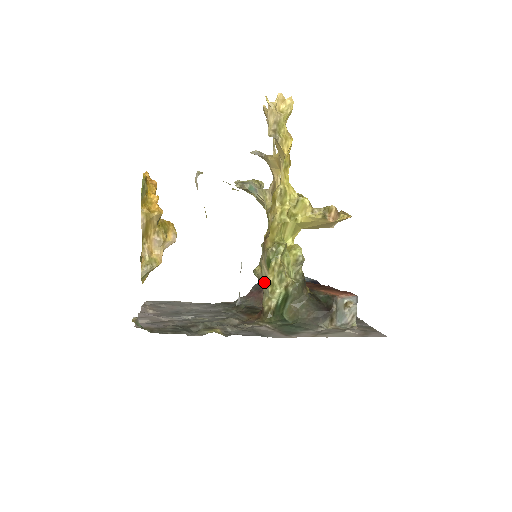
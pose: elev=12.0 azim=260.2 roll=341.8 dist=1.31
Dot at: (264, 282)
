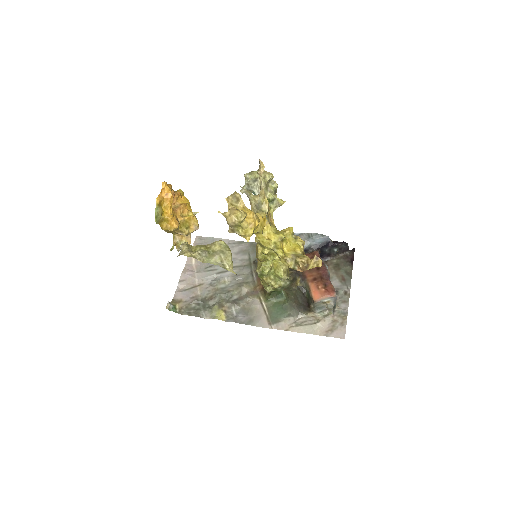
Dot at: occluded
